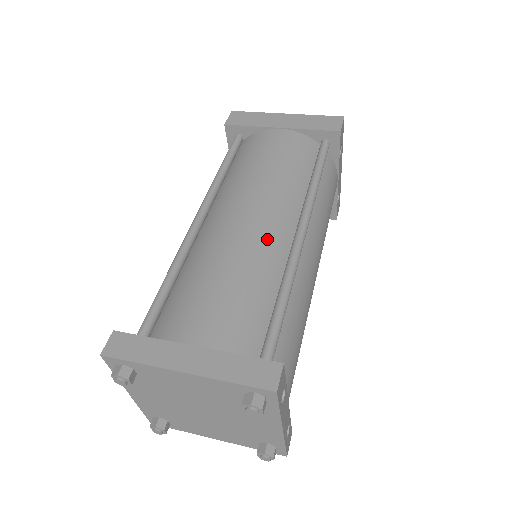
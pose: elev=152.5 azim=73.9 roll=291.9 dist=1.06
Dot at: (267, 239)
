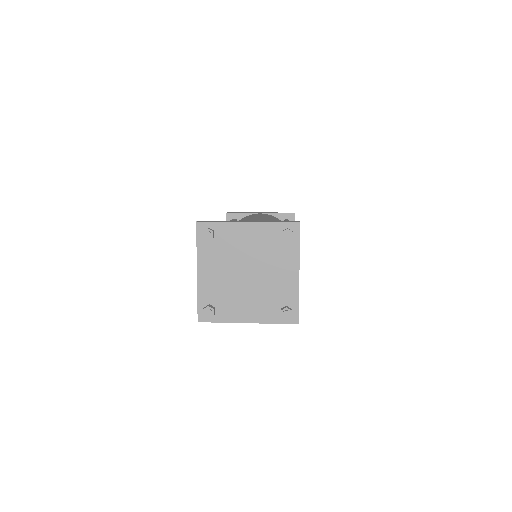
Dot at: occluded
